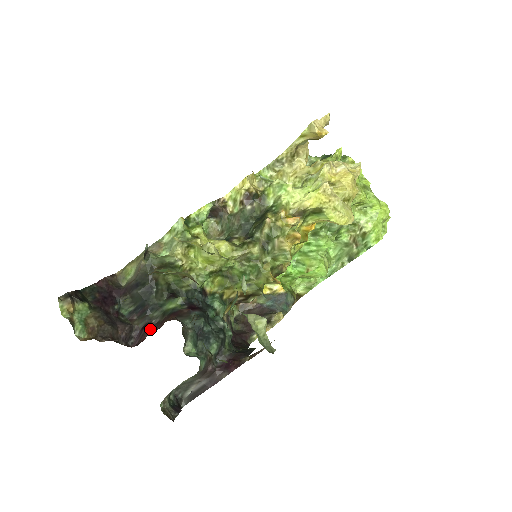
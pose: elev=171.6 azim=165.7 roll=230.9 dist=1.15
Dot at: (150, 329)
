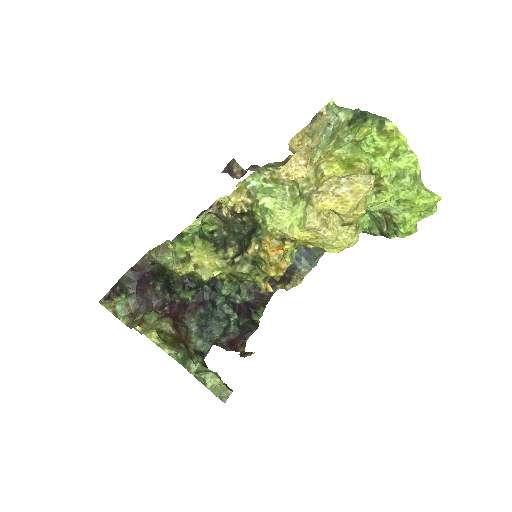
Dot at: (175, 307)
